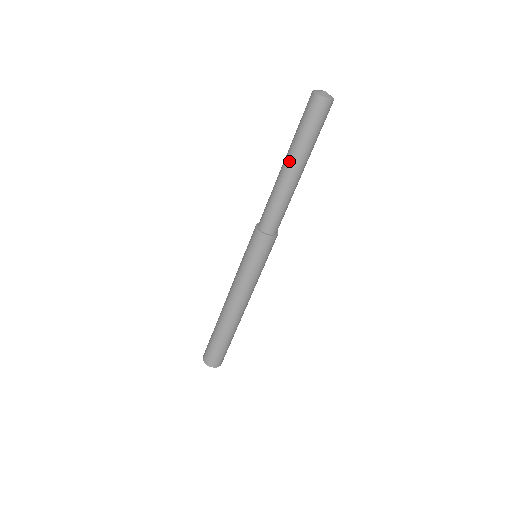
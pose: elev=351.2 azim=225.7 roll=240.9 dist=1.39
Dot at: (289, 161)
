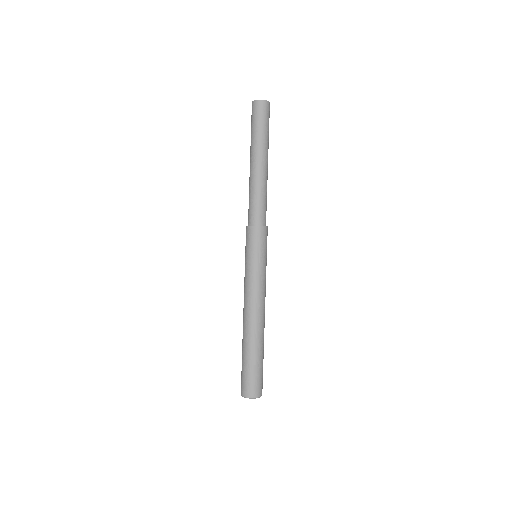
Dot at: (250, 158)
